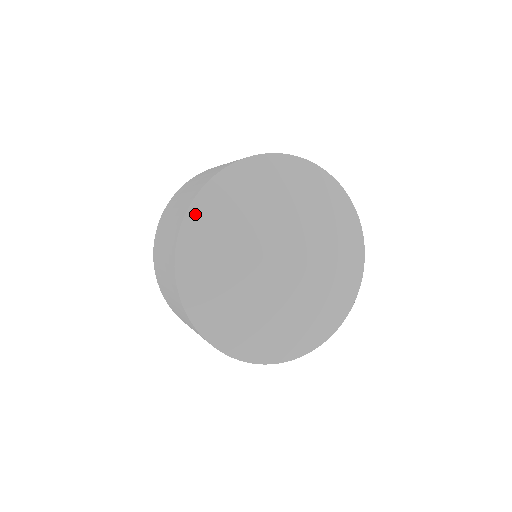
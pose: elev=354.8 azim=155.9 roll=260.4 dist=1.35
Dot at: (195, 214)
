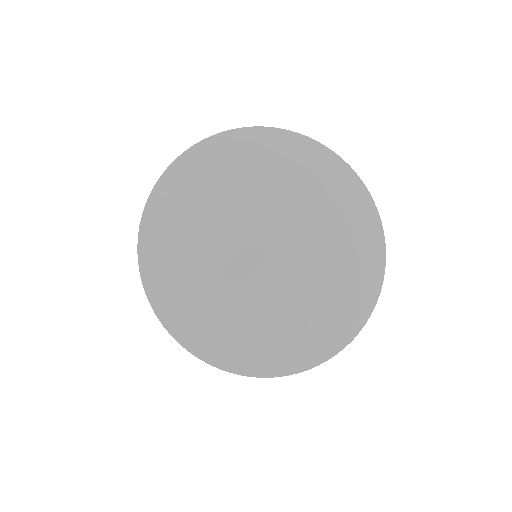
Dot at: (167, 182)
